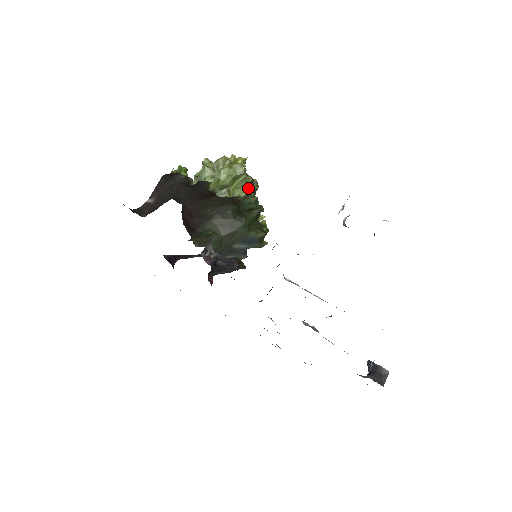
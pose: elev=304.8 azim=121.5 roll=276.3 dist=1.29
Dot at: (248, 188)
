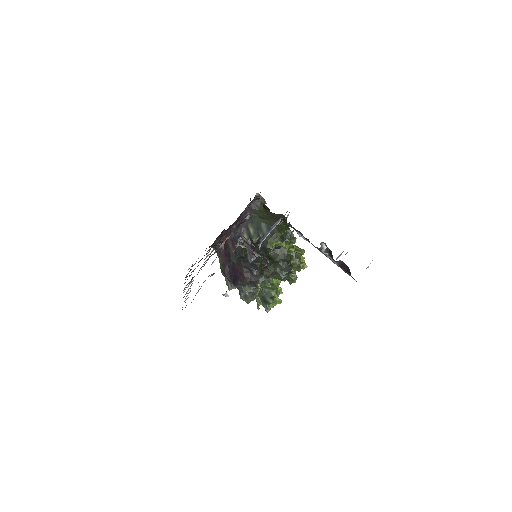
Dot at: (293, 257)
